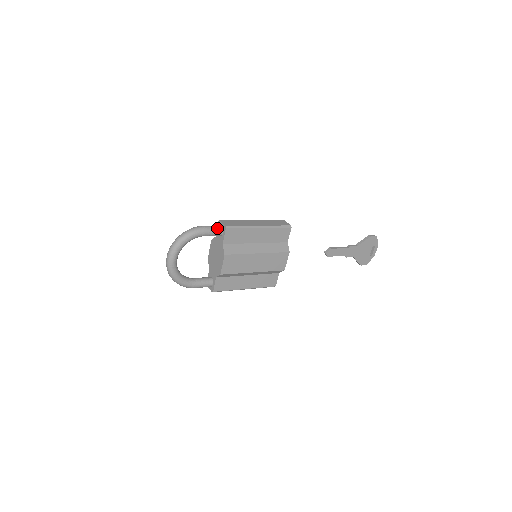
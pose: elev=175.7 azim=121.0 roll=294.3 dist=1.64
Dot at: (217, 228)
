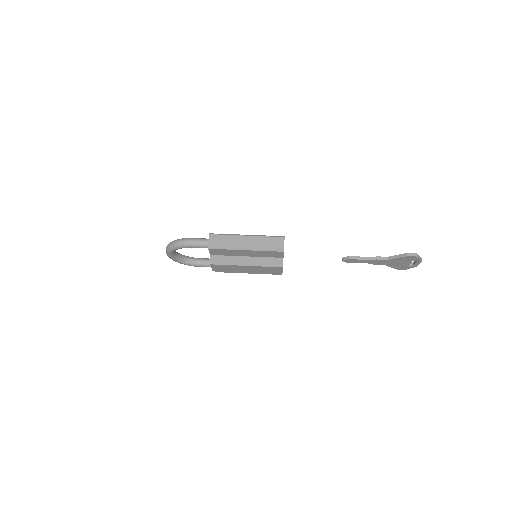
Dot at: (203, 244)
